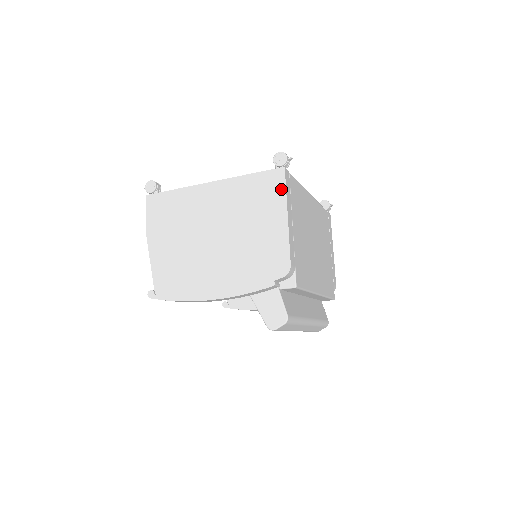
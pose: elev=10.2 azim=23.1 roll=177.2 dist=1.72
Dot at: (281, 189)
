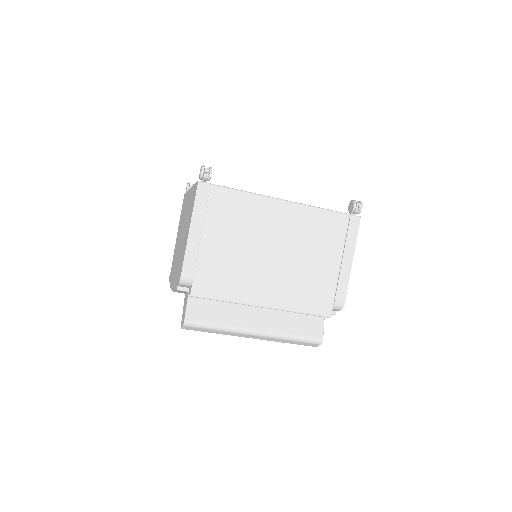
Dot at: (194, 202)
